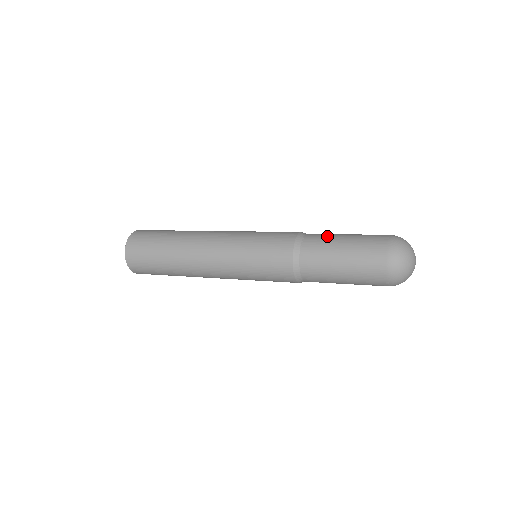
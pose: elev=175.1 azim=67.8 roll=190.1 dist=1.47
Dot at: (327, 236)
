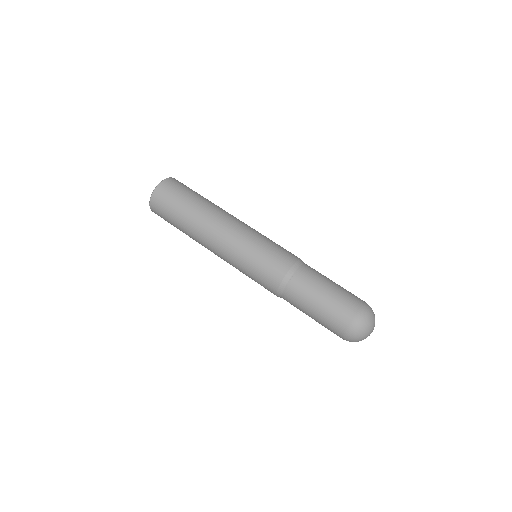
Dot at: (307, 291)
